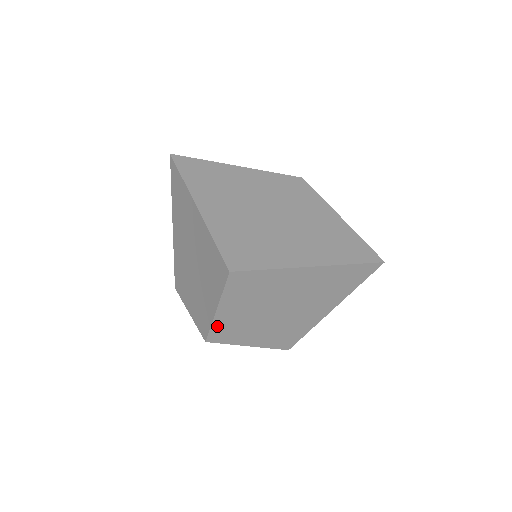
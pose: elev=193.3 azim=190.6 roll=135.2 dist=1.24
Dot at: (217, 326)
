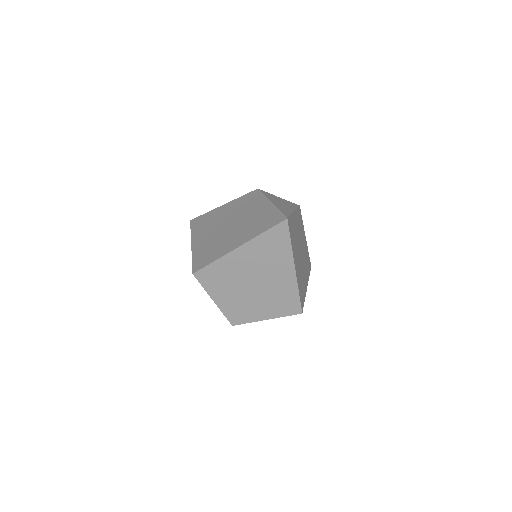
Dot at: (227, 312)
